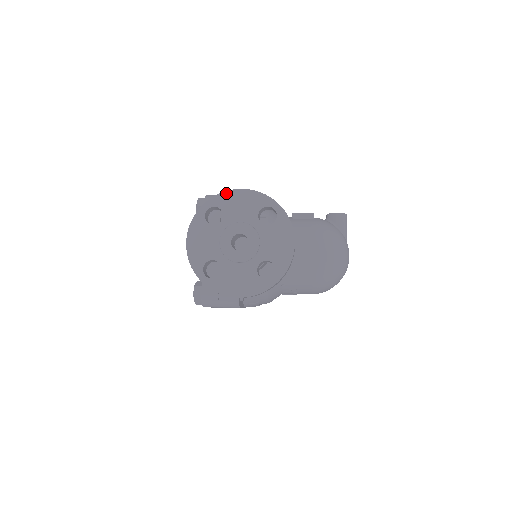
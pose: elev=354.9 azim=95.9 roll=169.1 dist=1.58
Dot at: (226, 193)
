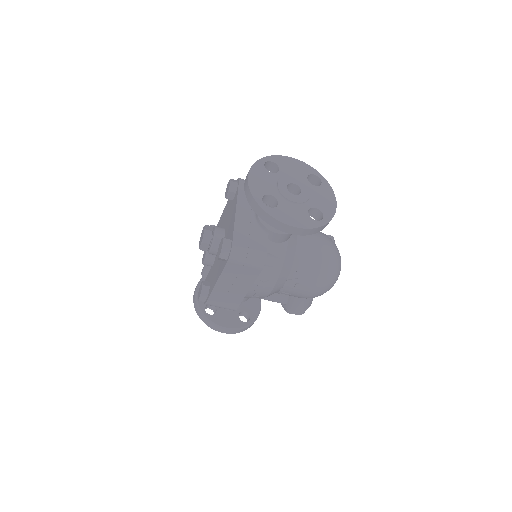
Dot at: (282, 157)
